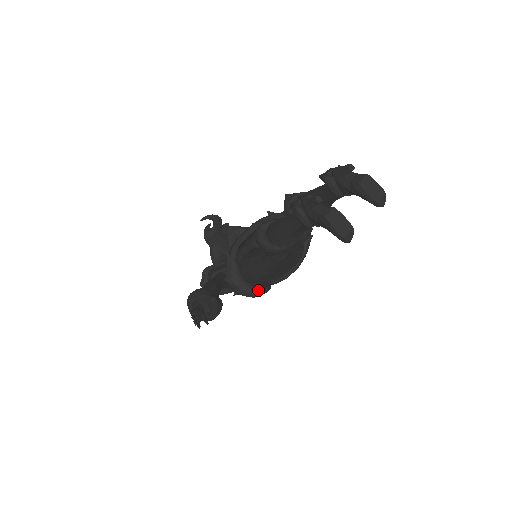
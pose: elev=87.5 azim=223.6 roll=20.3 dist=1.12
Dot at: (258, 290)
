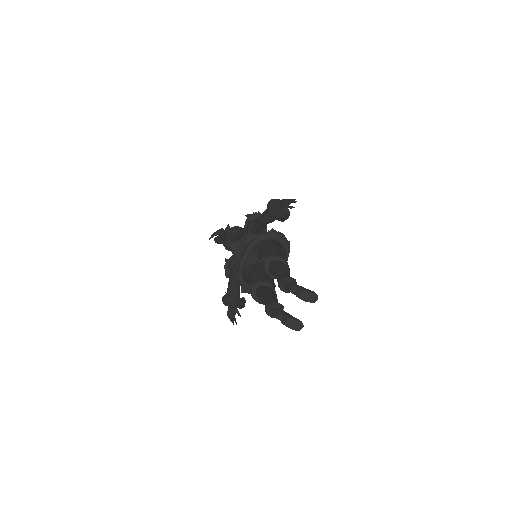
Dot at: occluded
